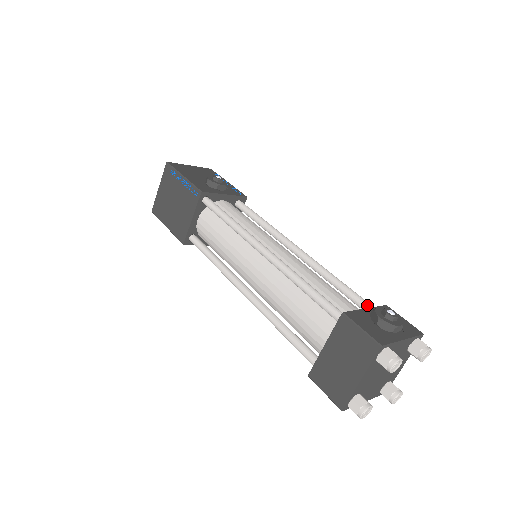
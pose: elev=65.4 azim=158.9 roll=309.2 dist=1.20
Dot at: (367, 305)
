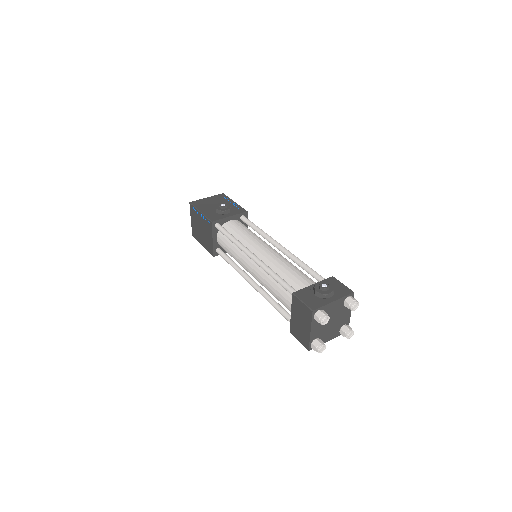
Dot at: (320, 279)
